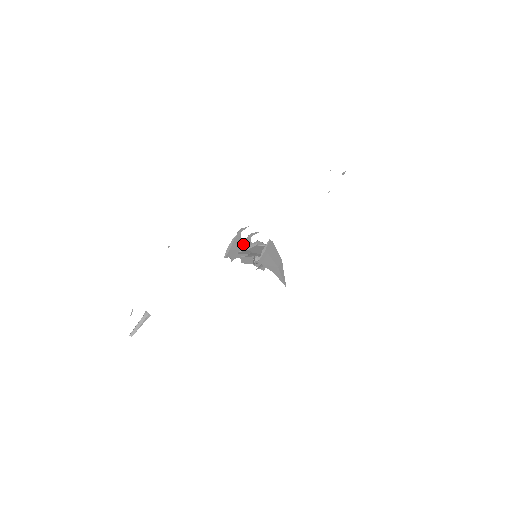
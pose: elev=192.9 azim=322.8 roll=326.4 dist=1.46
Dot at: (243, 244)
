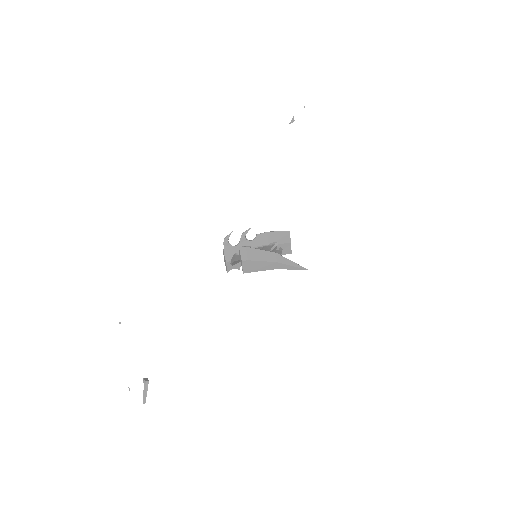
Dot at: occluded
